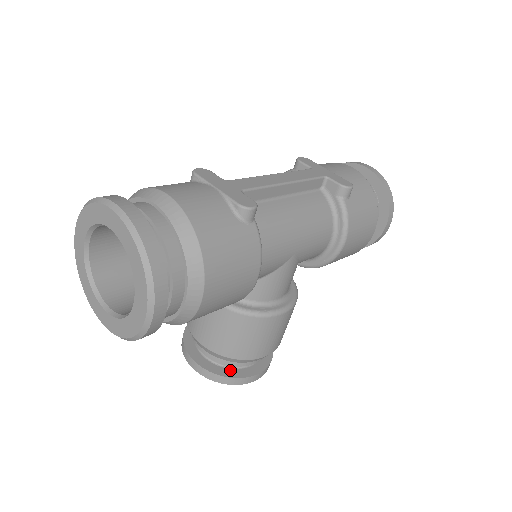
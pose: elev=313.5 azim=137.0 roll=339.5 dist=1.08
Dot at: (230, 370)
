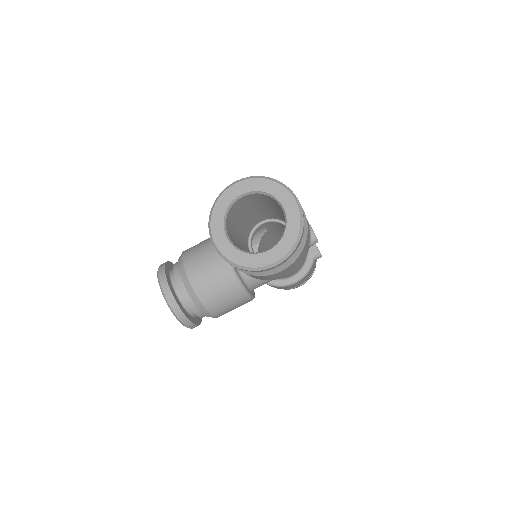
Dot at: (187, 312)
